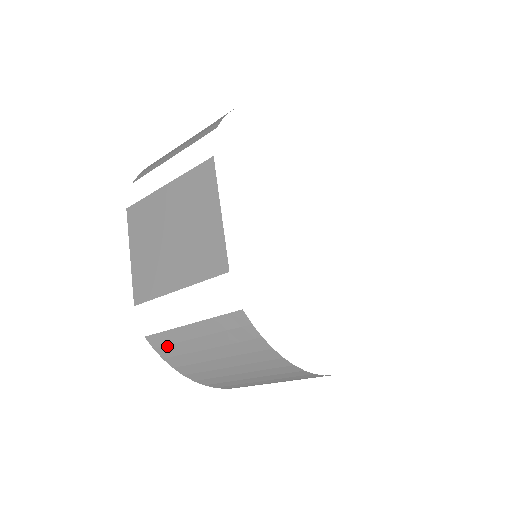
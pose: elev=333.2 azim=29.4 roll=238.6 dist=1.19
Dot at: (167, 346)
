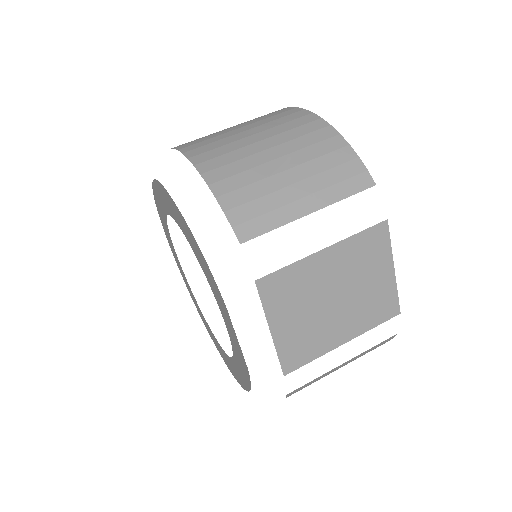
Dot at: occluded
